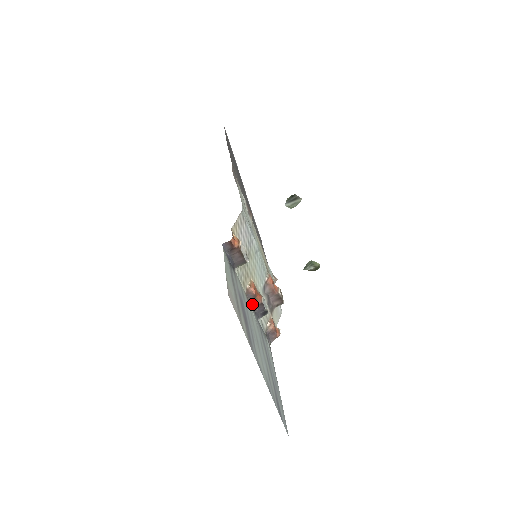
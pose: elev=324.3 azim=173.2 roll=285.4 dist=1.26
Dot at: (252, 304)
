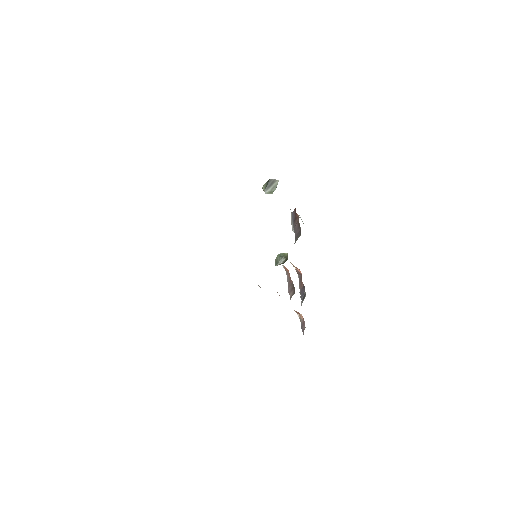
Dot at: (299, 288)
